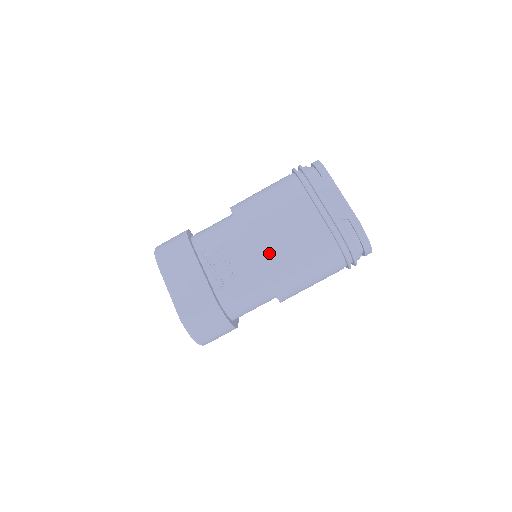
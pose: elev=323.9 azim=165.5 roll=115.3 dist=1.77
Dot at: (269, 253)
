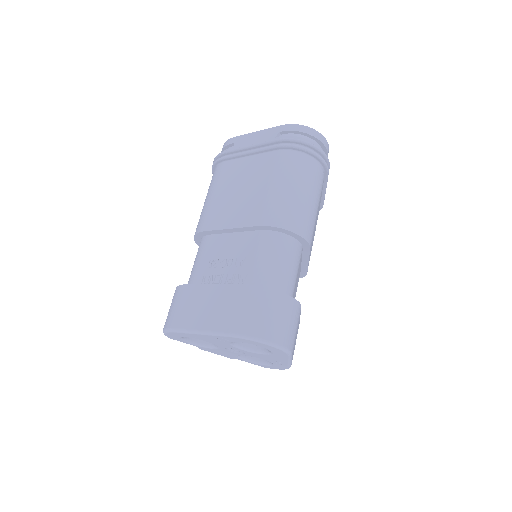
Dot at: (251, 212)
